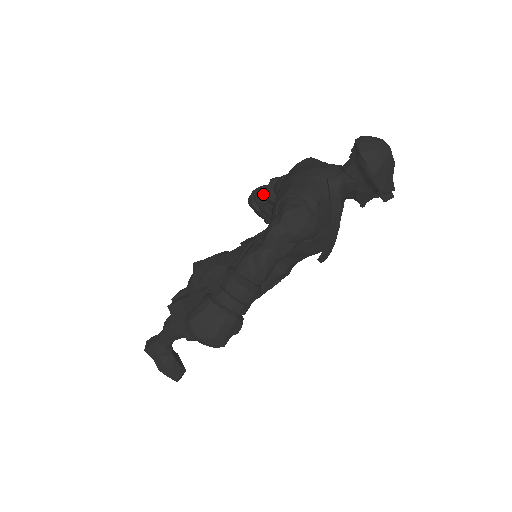
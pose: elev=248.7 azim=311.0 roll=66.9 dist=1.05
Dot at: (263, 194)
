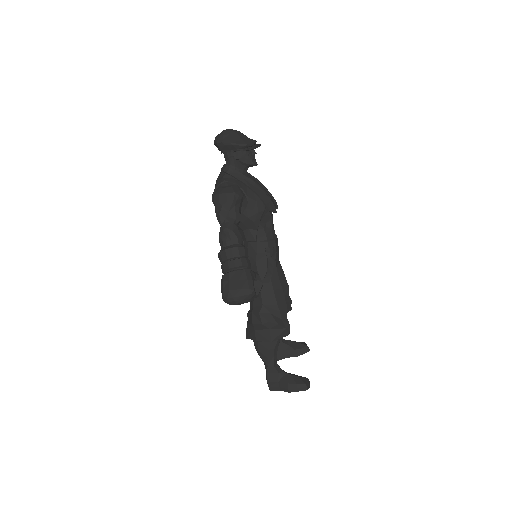
Dot at: occluded
